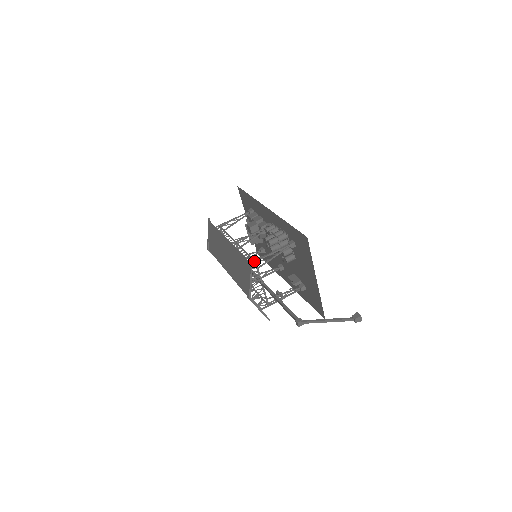
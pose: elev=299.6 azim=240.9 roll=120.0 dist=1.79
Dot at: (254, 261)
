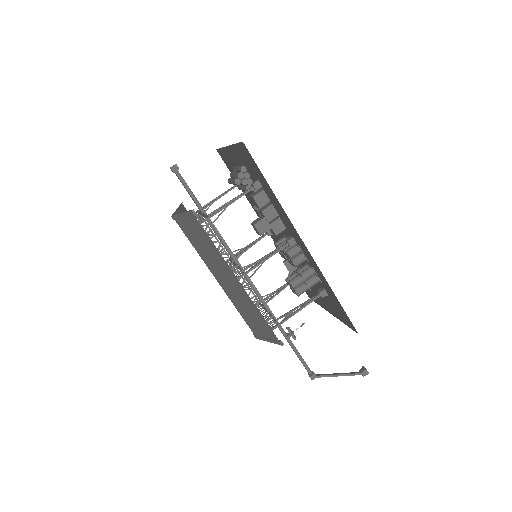
Dot at: occluded
